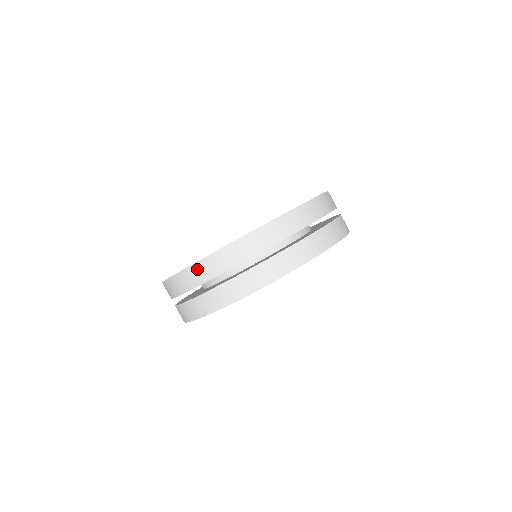
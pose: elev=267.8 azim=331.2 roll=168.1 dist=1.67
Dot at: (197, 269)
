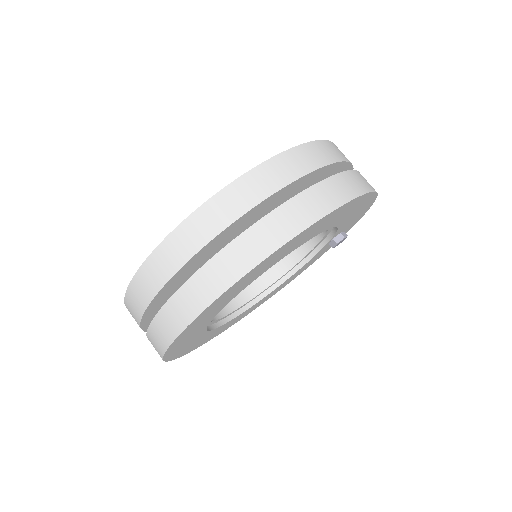
Dot at: occluded
